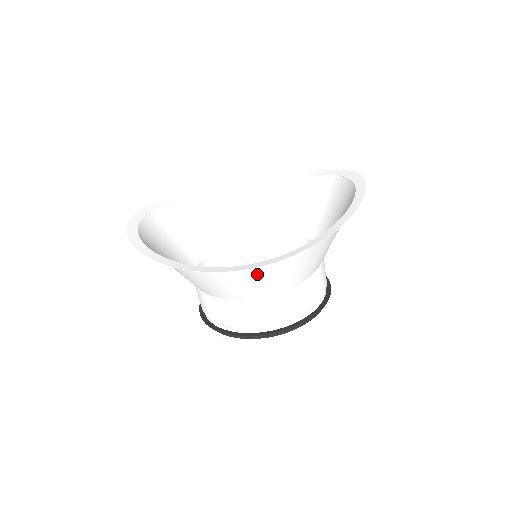
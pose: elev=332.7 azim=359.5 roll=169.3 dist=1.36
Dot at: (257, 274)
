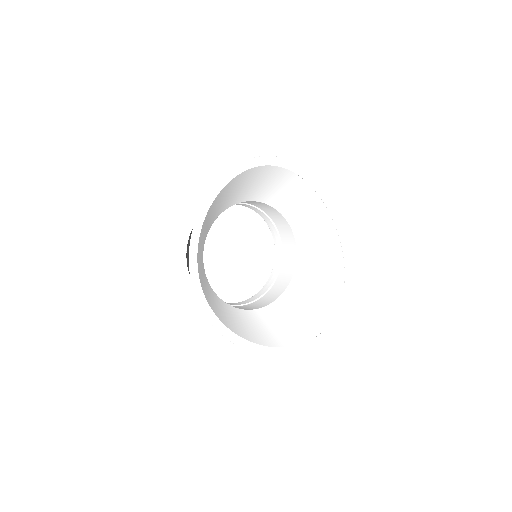
Dot at: (217, 310)
